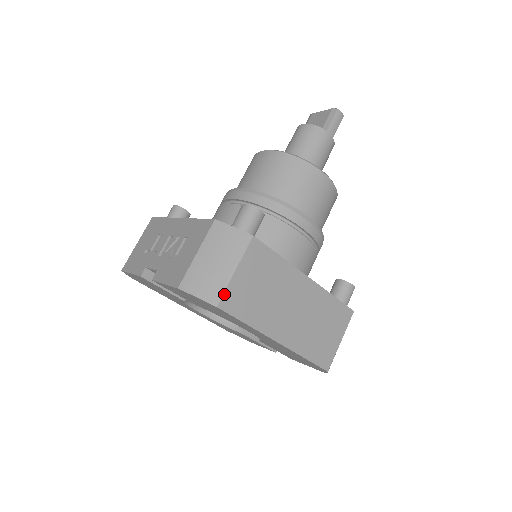
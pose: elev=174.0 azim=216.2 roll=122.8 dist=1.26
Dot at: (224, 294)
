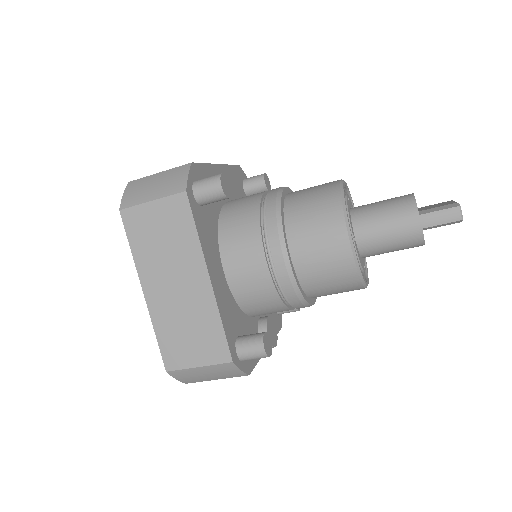
Dot at: (131, 208)
